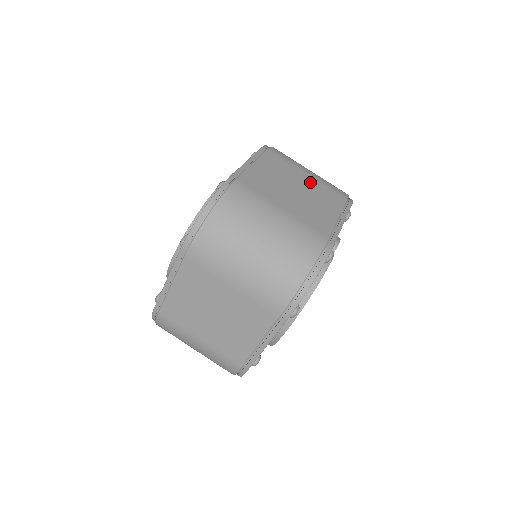
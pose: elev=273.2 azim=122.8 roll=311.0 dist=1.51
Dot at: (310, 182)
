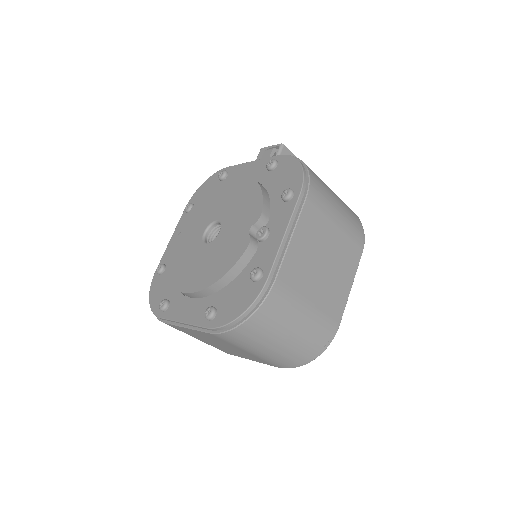
Dot at: (336, 239)
